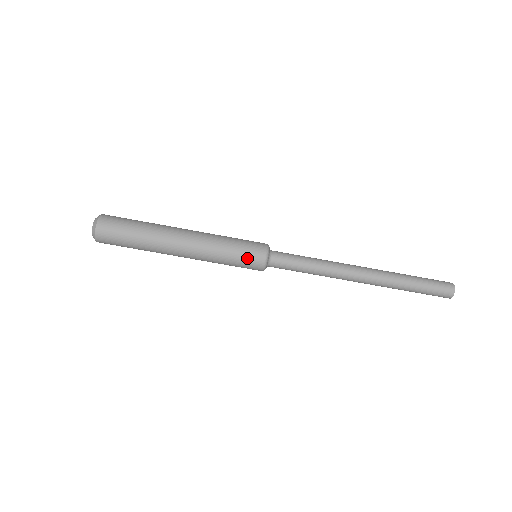
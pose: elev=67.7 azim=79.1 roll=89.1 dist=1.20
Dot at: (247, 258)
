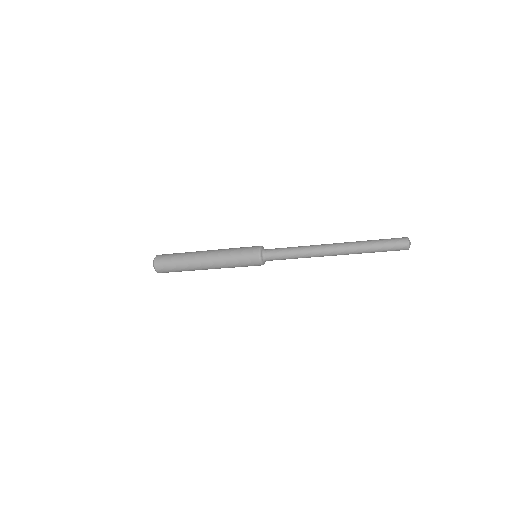
Dot at: (249, 265)
